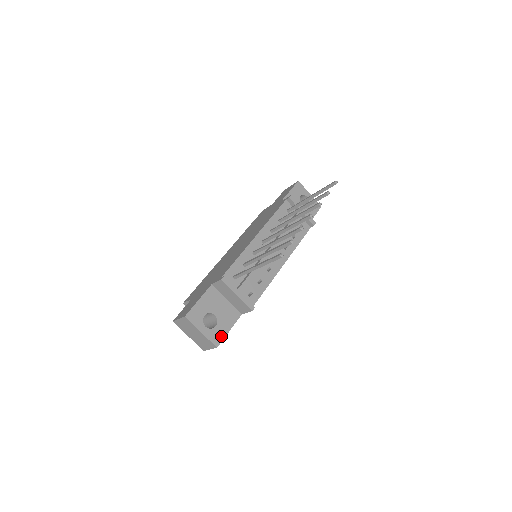
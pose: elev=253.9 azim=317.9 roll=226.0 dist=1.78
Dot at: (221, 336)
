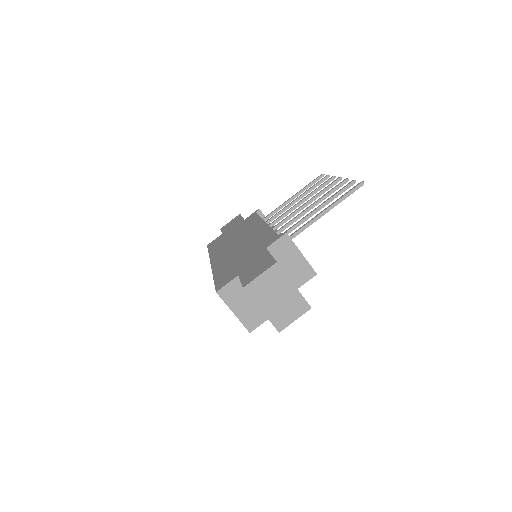
Dot at: occluded
